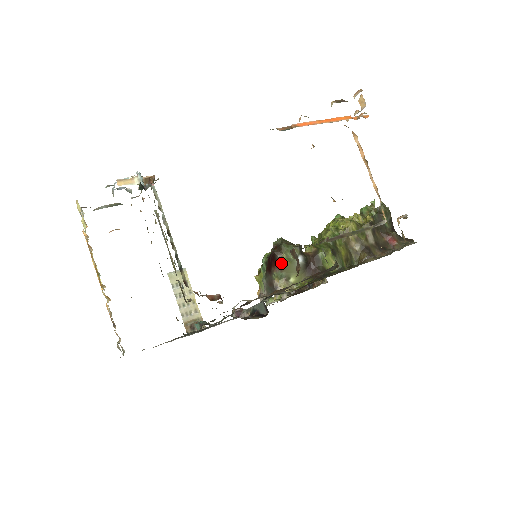
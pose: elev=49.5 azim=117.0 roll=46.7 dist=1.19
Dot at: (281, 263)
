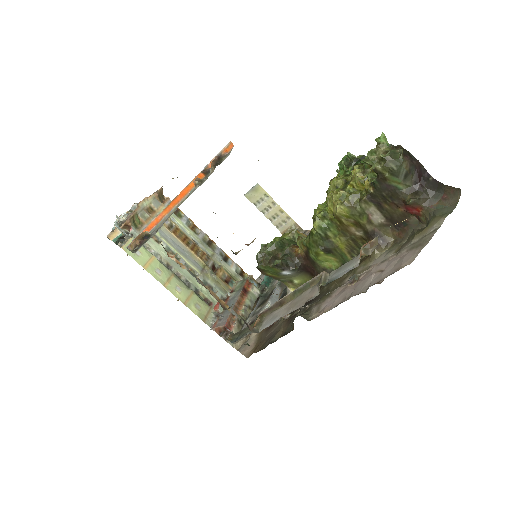
Dot at: occluded
